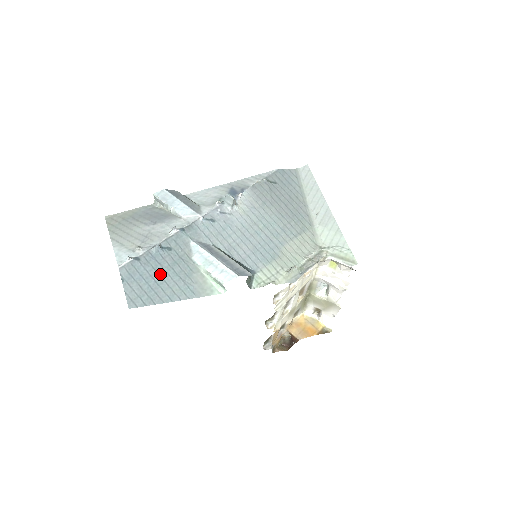
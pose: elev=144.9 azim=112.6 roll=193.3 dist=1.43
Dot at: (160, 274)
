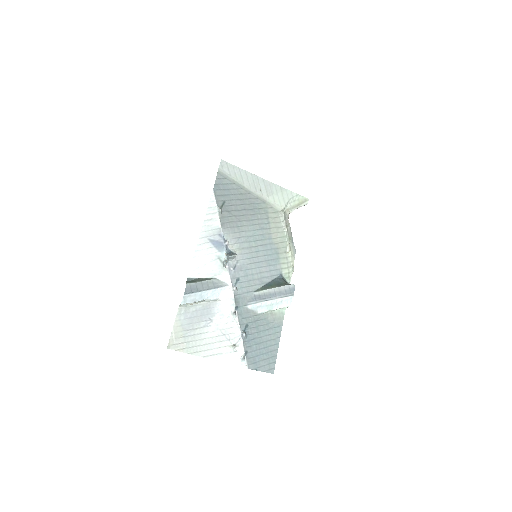
Dot at: (261, 342)
